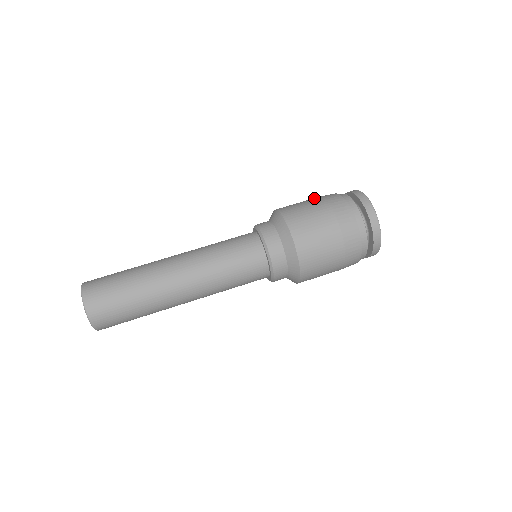
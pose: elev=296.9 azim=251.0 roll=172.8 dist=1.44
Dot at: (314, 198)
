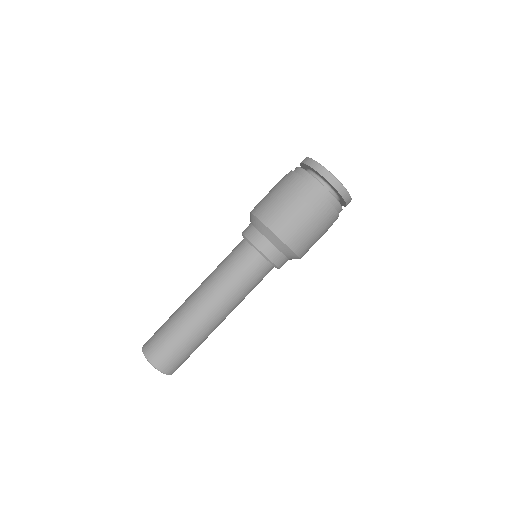
Dot at: (275, 185)
